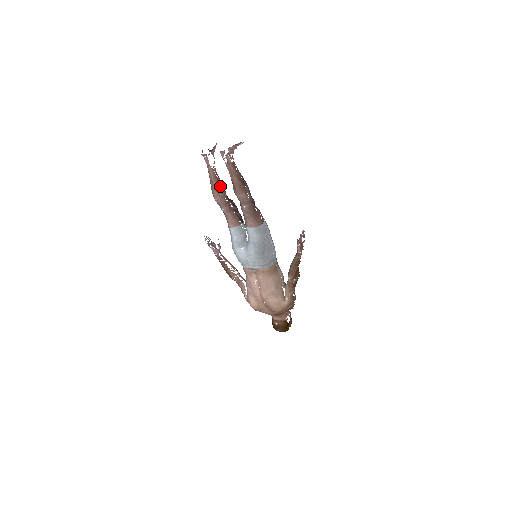
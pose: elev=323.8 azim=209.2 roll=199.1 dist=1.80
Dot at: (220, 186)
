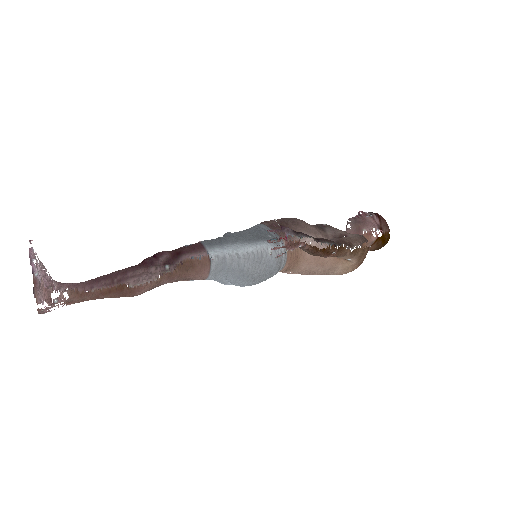
Dot at: occluded
